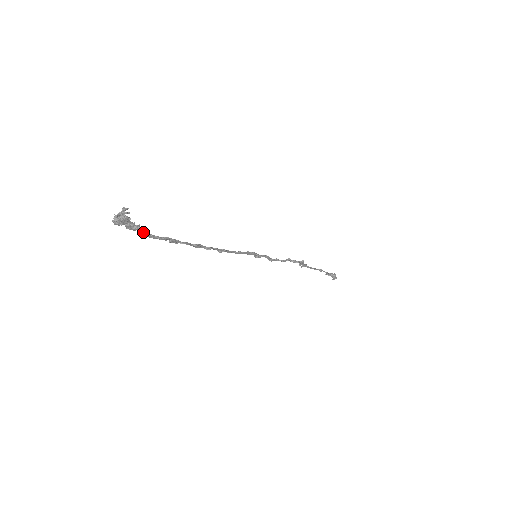
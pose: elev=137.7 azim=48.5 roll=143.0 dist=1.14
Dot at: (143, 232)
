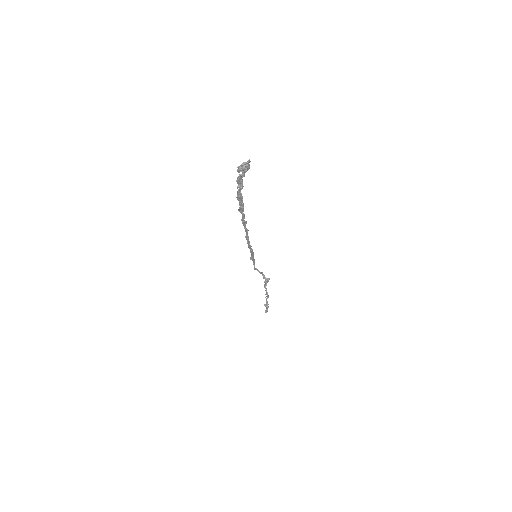
Dot at: (241, 188)
